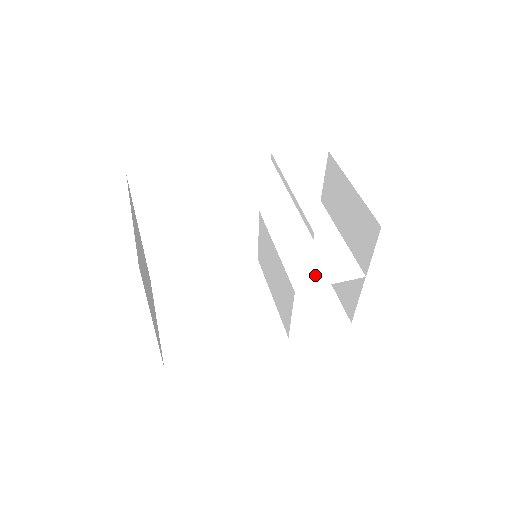
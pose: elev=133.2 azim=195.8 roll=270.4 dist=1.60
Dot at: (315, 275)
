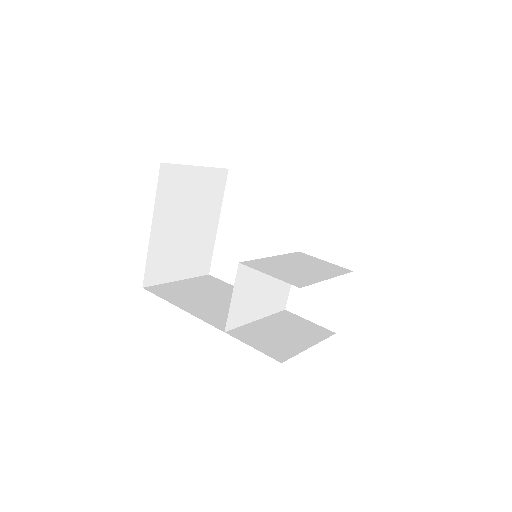
Dot at: (268, 269)
